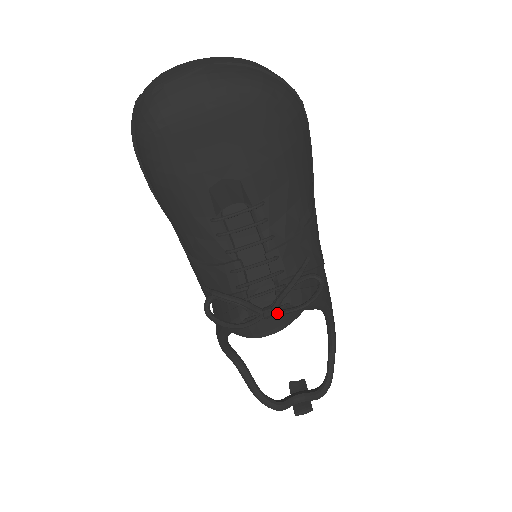
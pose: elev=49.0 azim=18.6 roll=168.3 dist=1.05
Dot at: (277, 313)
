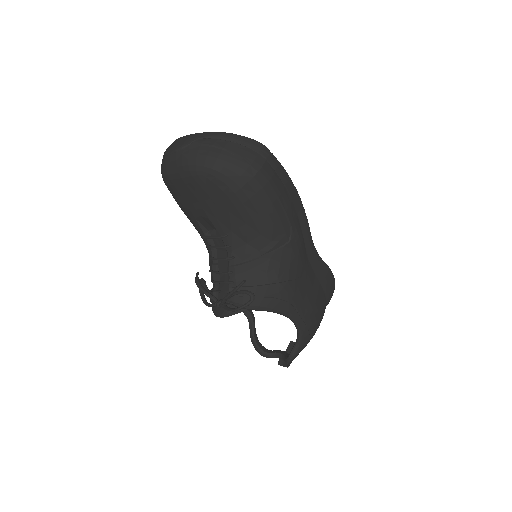
Dot at: (222, 307)
